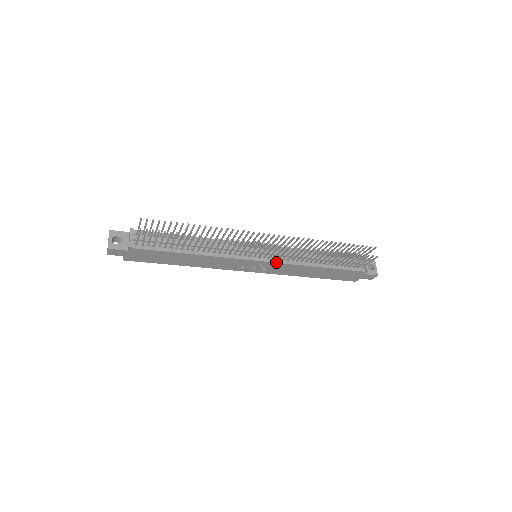
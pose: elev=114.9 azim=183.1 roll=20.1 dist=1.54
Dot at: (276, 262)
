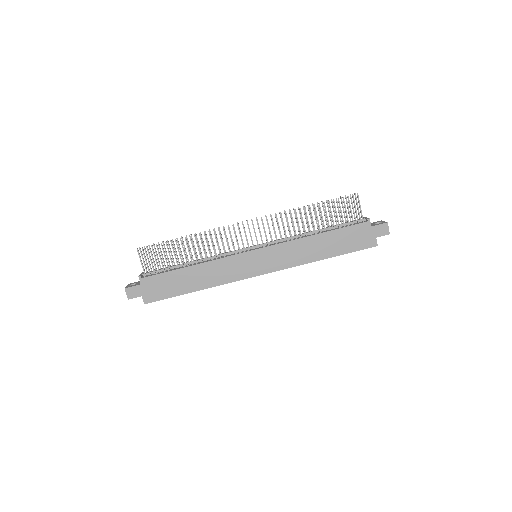
Dot at: (271, 246)
